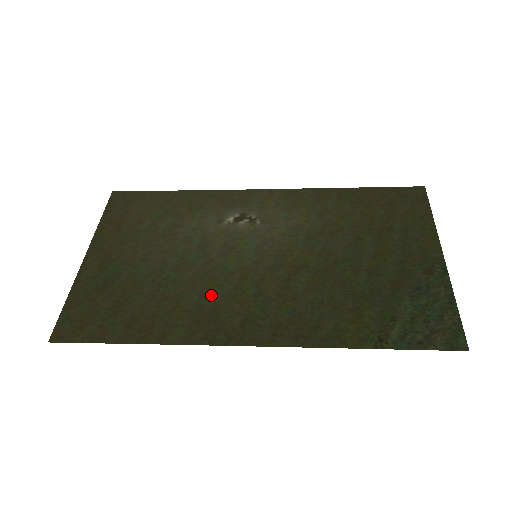
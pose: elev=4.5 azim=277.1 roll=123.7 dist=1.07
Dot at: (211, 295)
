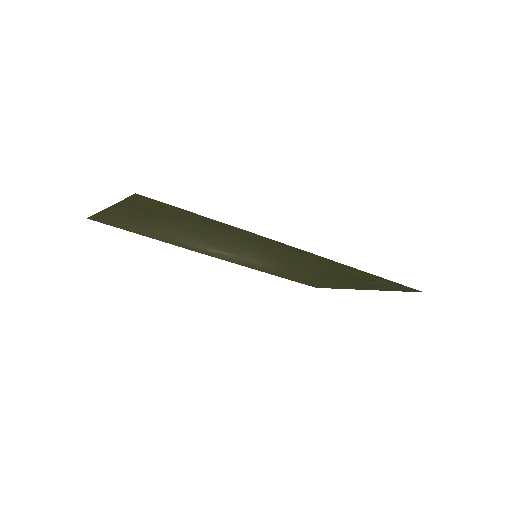
Dot at: (250, 244)
